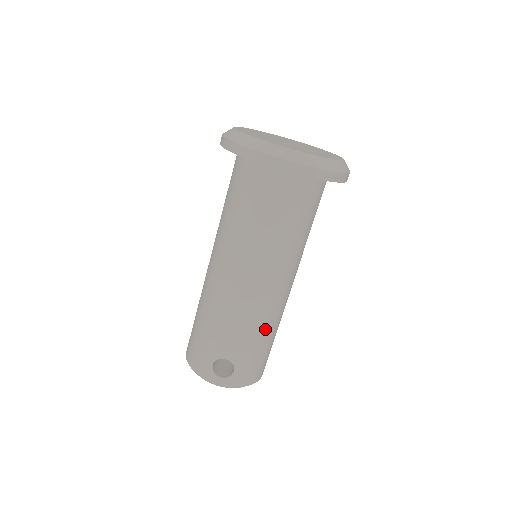
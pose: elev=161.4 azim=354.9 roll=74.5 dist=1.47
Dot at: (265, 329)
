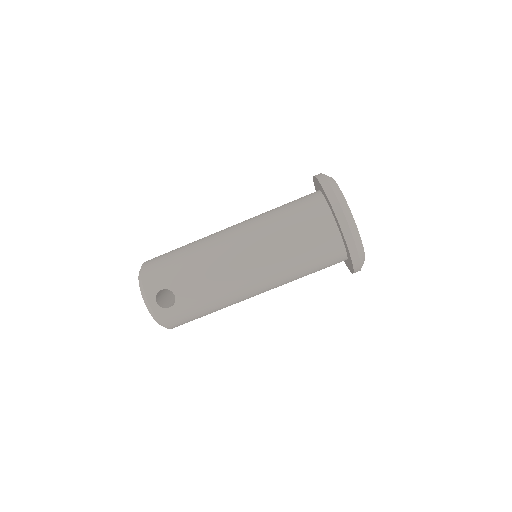
Dot at: (217, 303)
